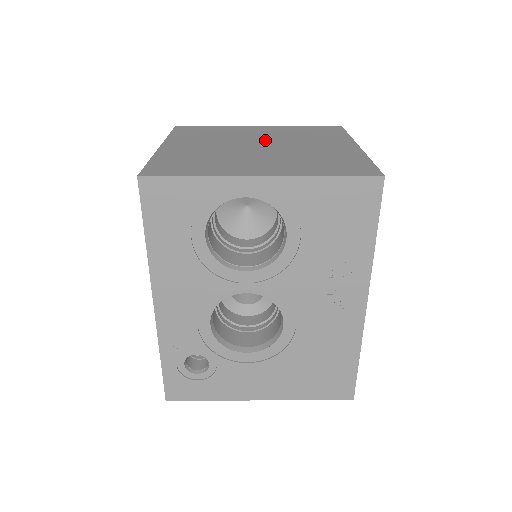
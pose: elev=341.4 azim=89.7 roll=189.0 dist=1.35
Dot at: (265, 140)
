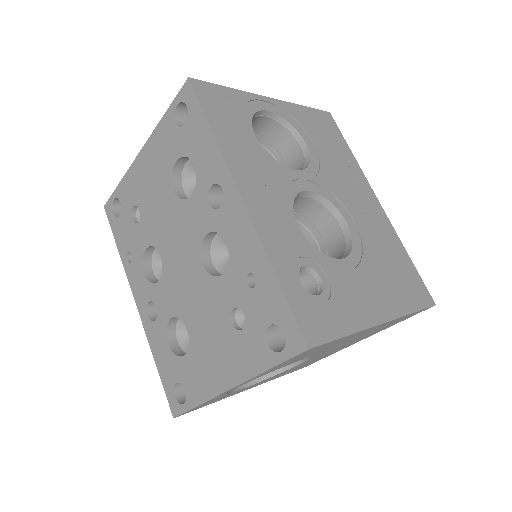
Dot at: occluded
